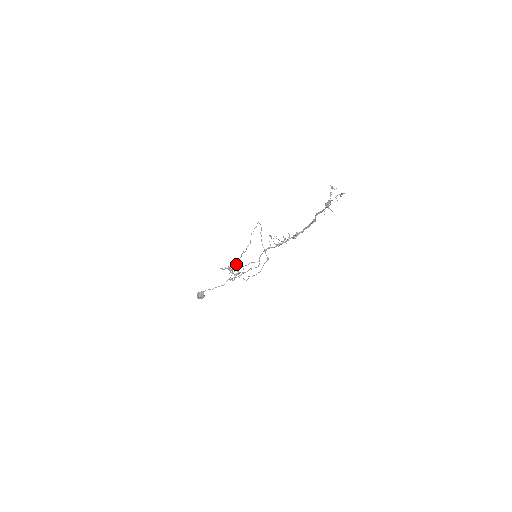
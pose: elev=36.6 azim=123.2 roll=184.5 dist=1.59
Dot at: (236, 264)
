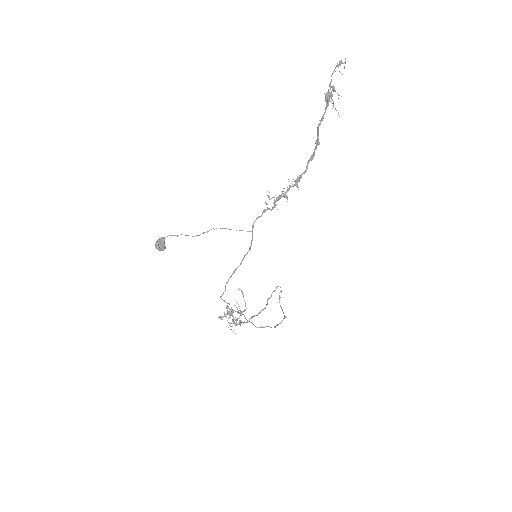
Dot at: occluded
